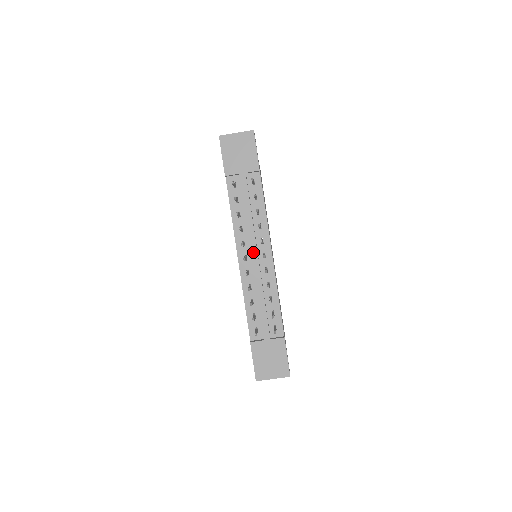
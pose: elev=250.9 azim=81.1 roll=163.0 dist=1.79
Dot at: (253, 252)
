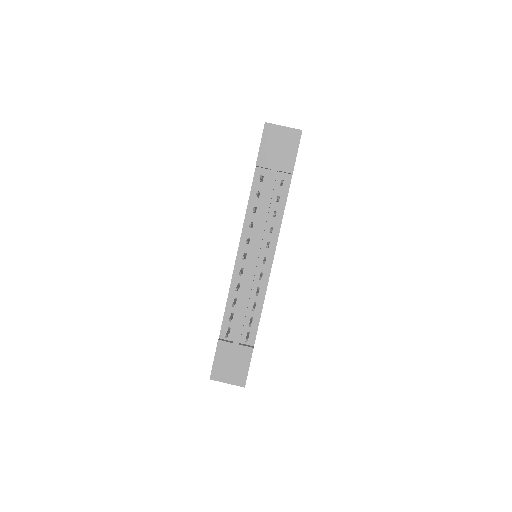
Dot at: (255, 253)
